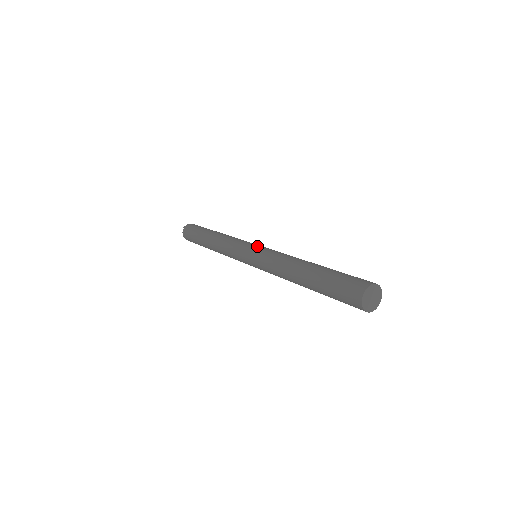
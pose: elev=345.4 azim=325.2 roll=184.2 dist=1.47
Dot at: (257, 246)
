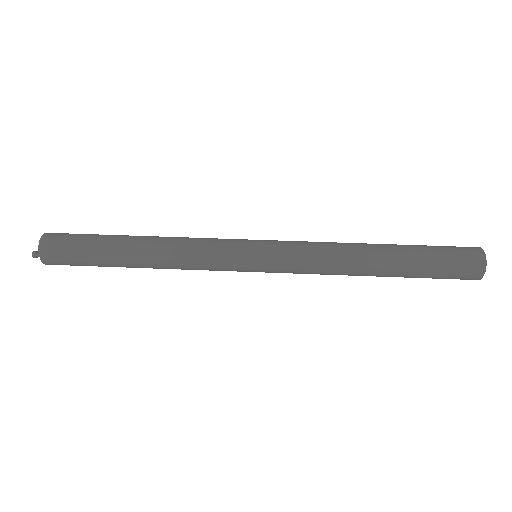
Dot at: (262, 259)
